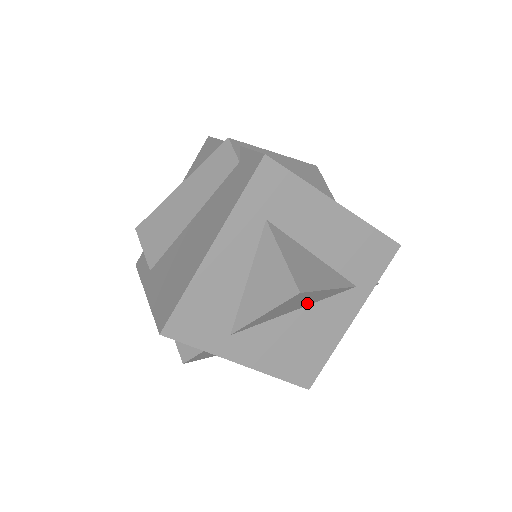
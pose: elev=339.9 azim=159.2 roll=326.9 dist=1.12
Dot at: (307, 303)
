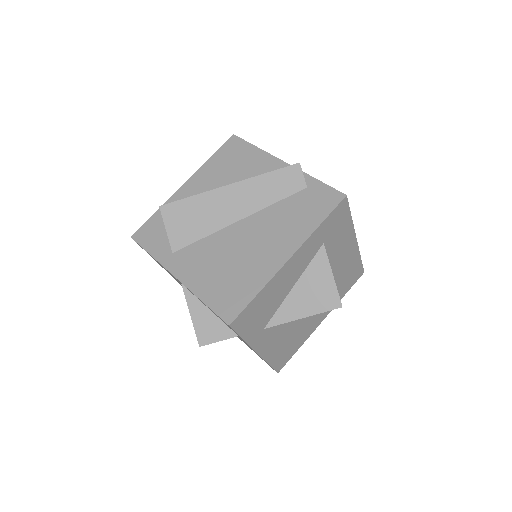
Dot at: occluded
